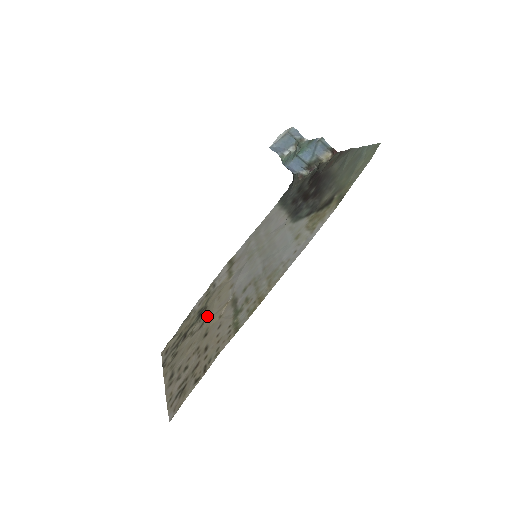
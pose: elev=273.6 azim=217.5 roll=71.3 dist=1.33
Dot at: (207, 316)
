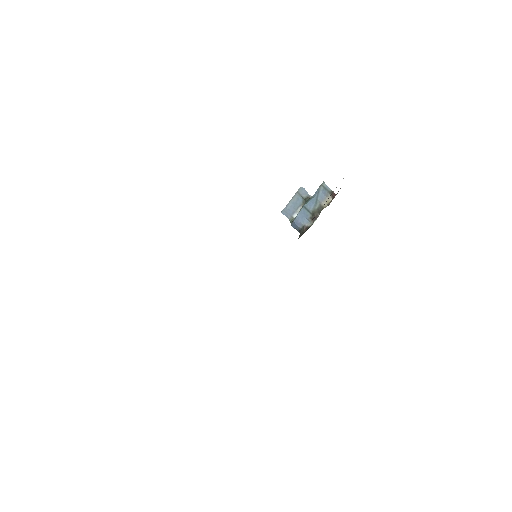
Dot at: occluded
